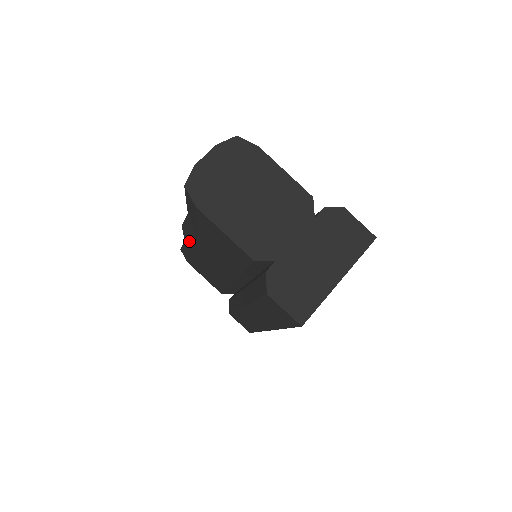
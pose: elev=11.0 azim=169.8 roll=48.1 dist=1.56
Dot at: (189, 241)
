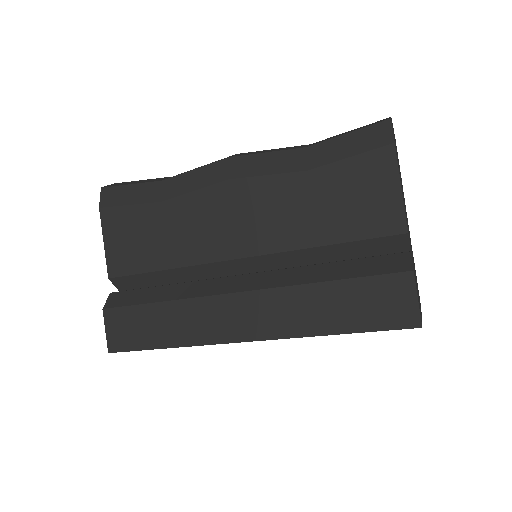
Dot at: (219, 178)
